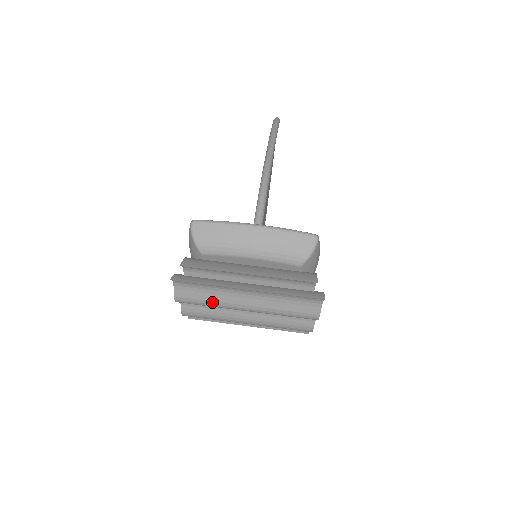
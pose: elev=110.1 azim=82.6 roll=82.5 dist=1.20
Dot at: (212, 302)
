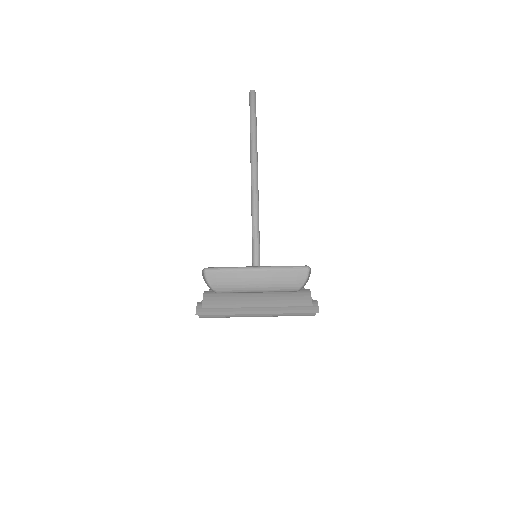
Dot at: (230, 316)
